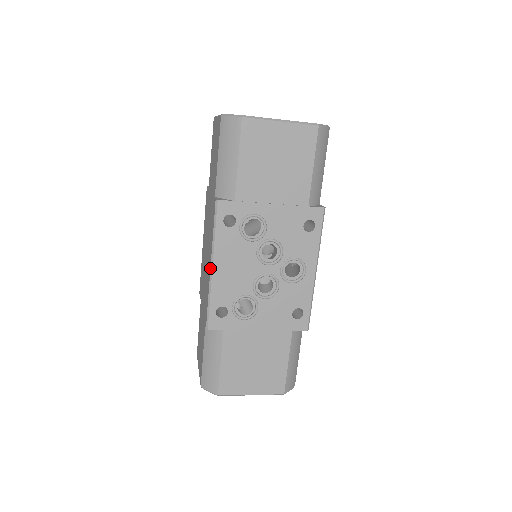
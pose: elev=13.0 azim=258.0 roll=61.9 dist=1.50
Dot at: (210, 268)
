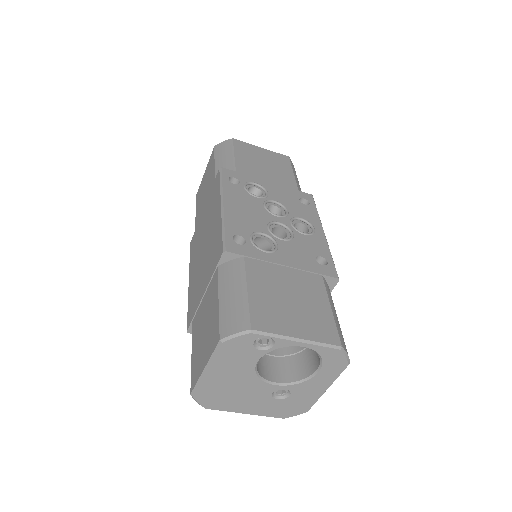
Dot at: (220, 206)
